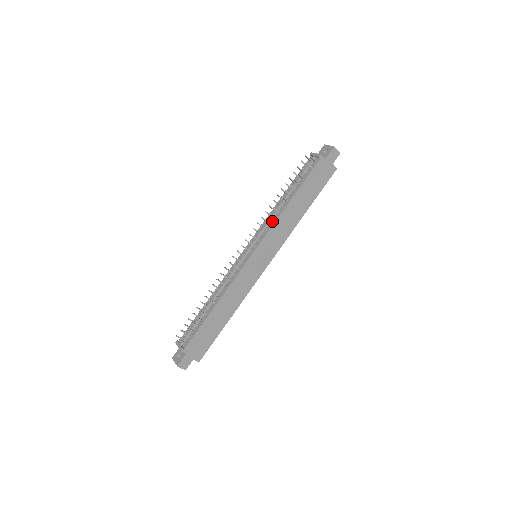
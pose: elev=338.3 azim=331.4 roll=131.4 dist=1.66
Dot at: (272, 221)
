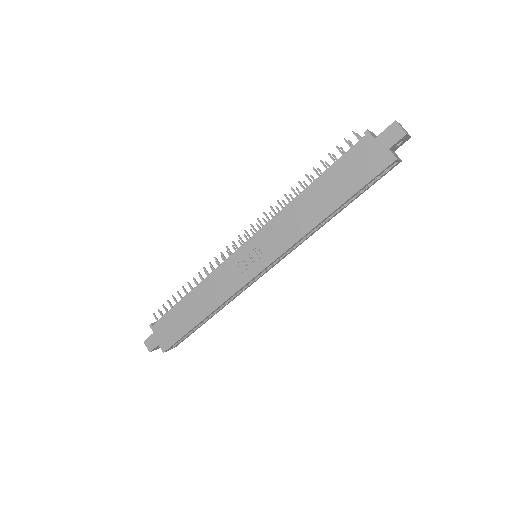
Dot at: (280, 213)
